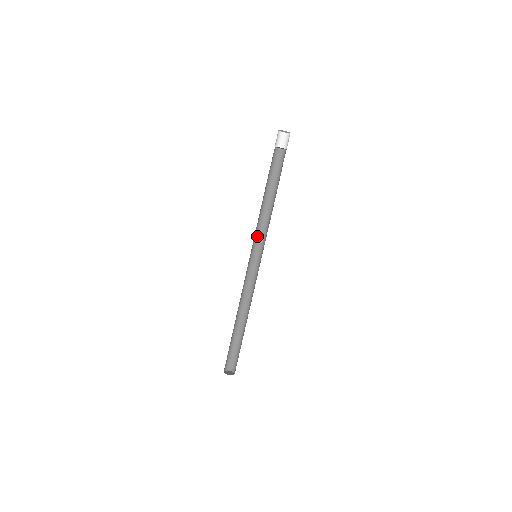
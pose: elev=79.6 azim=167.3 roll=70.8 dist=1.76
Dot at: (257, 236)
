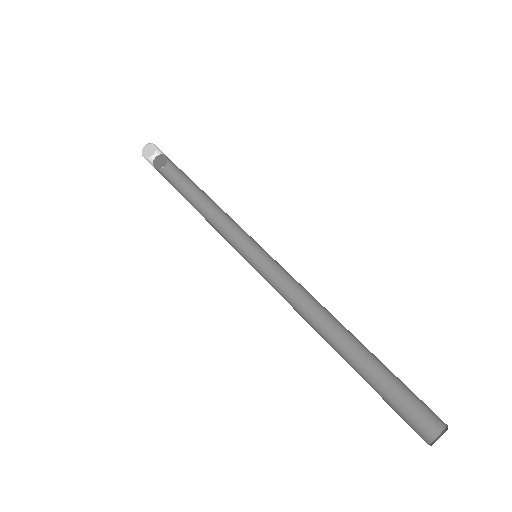
Dot at: (233, 245)
